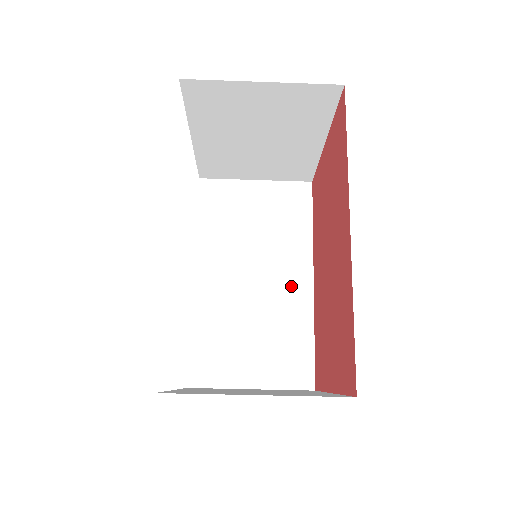
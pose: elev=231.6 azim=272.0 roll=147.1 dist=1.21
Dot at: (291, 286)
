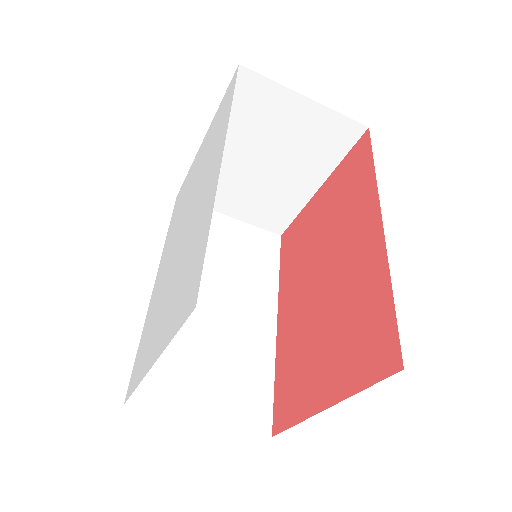
Dot at: (255, 321)
